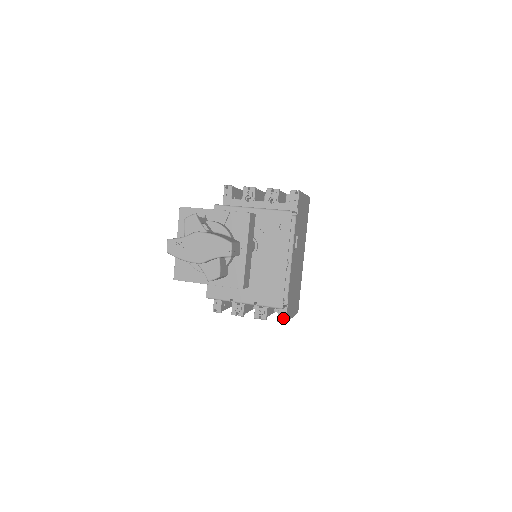
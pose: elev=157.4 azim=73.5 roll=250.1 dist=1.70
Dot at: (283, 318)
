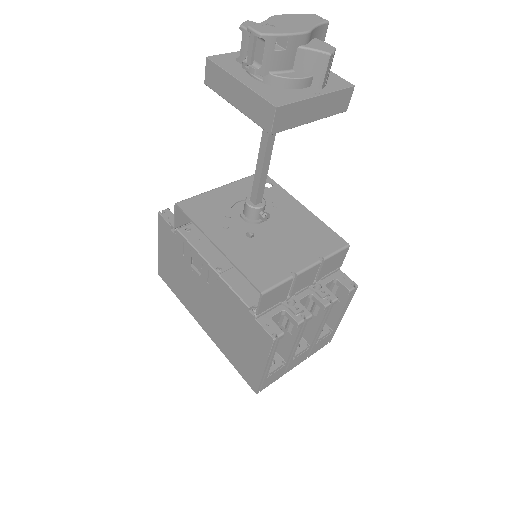
Dot at: (350, 283)
